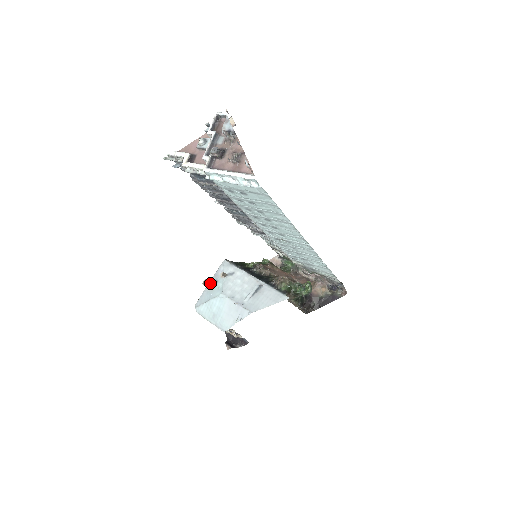
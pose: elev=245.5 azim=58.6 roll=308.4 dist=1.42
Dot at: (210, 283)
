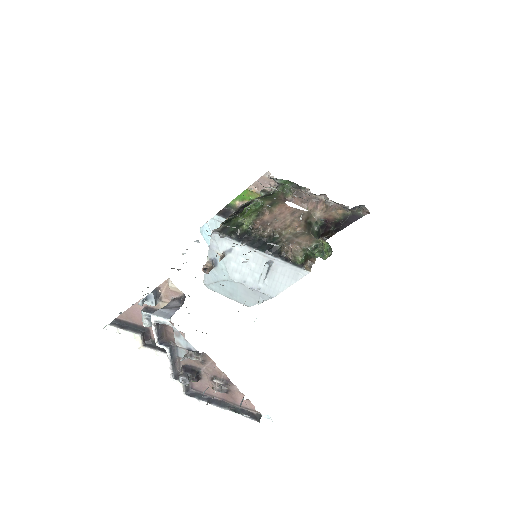
Dot at: (210, 267)
